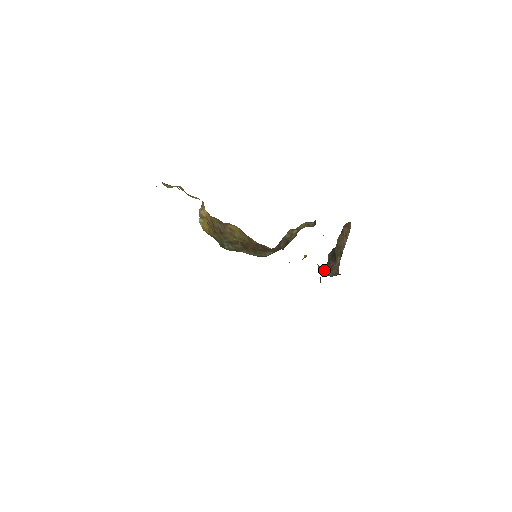
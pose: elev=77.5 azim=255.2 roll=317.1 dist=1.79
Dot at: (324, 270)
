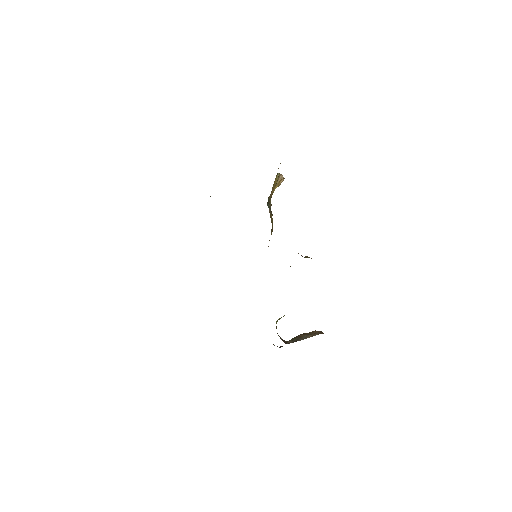
Dot at: occluded
